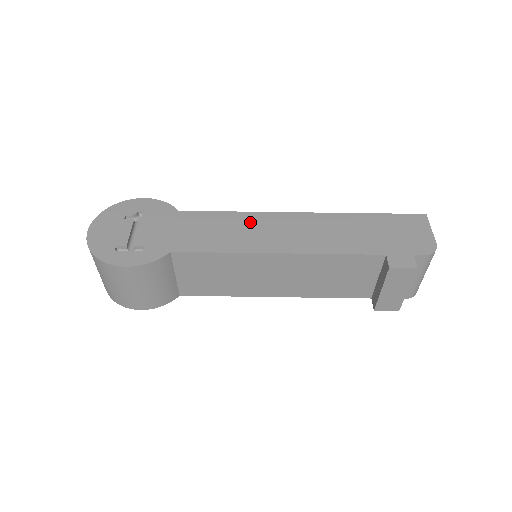
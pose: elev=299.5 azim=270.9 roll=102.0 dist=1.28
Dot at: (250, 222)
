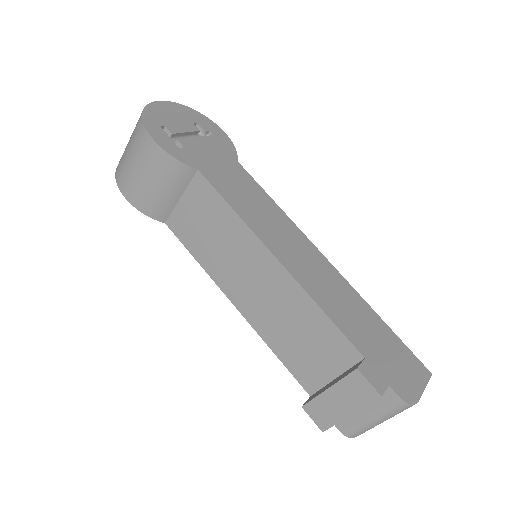
Dot at: (281, 222)
